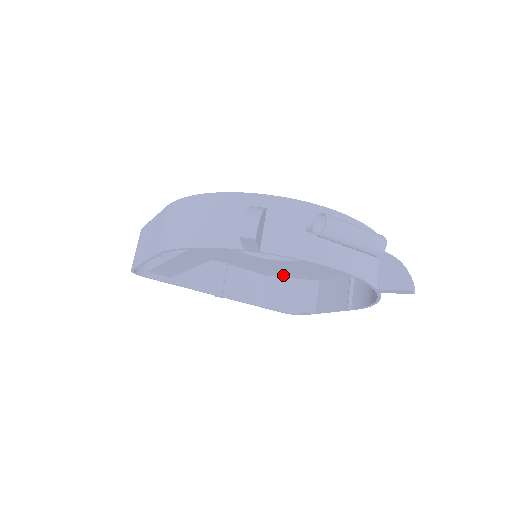
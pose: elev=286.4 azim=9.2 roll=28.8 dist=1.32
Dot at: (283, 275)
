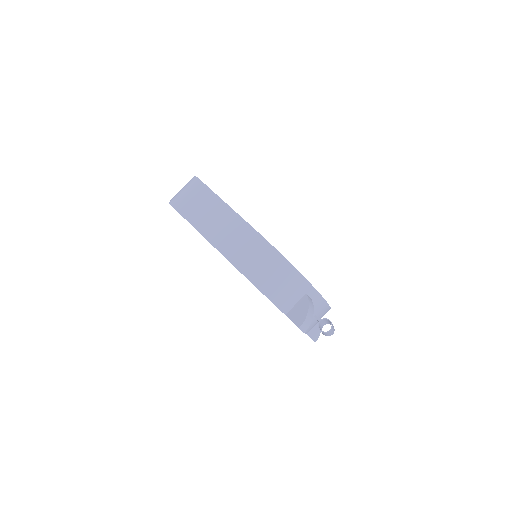
Dot at: occluded
